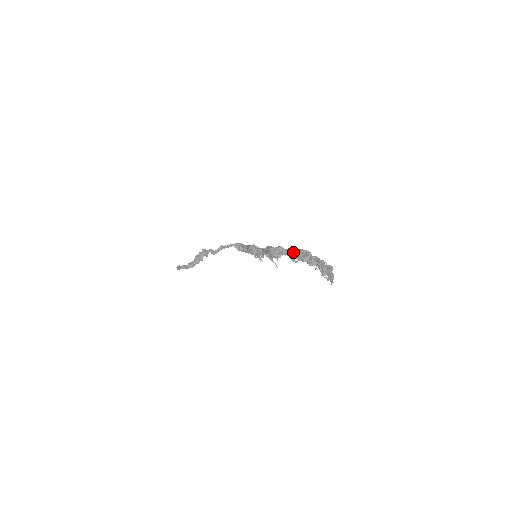
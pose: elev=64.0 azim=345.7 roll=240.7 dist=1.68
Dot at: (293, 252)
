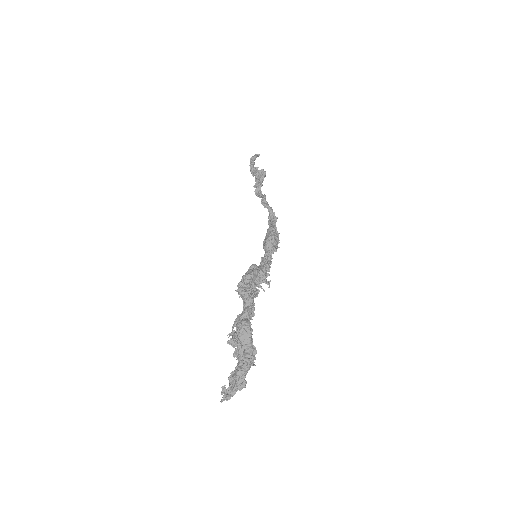
Dot at: (242, 317)
